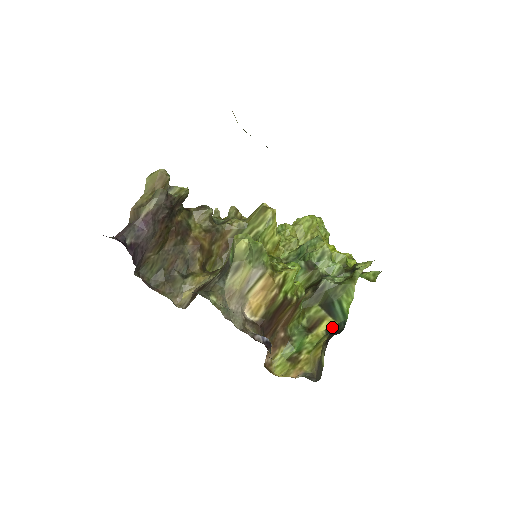
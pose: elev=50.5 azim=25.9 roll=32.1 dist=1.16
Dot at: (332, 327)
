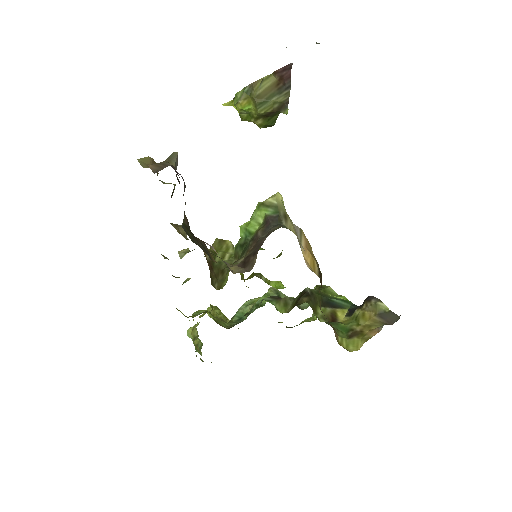
Dot at: (348, 312)
